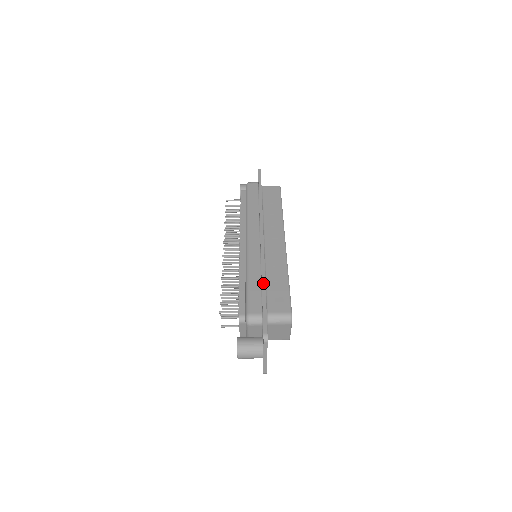
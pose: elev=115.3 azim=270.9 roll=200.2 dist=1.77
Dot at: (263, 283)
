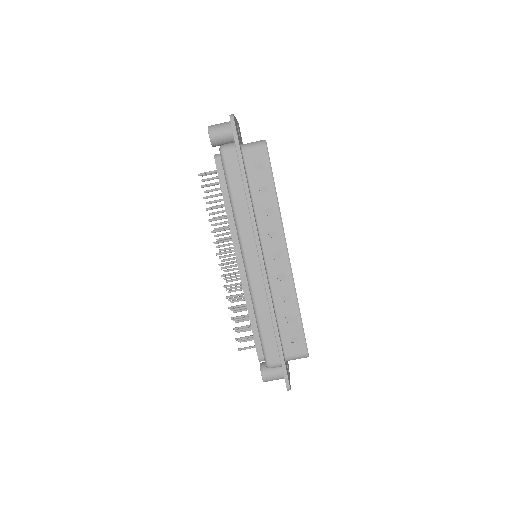
Dot at: (276, 330)
